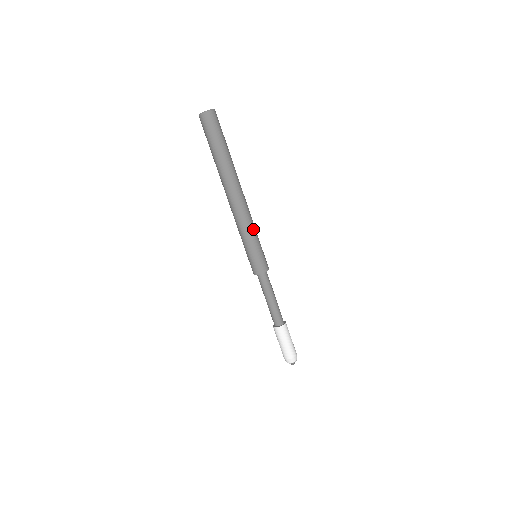
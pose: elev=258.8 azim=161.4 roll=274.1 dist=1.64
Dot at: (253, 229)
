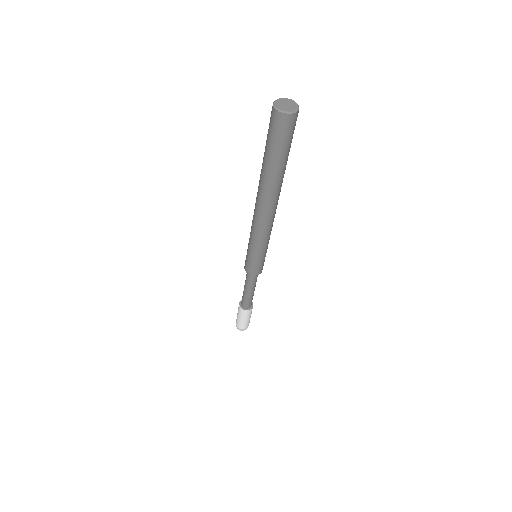
Dot at: (269, 239)
